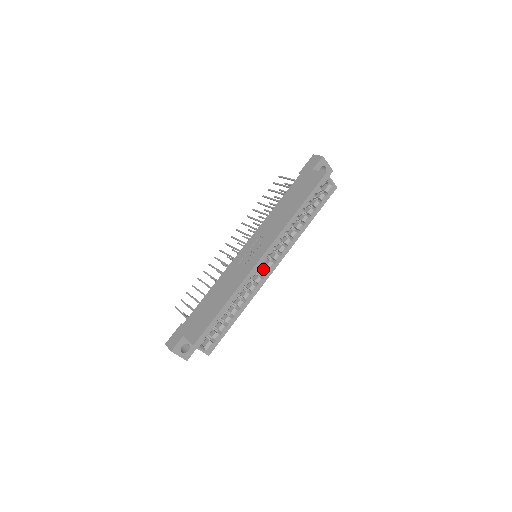
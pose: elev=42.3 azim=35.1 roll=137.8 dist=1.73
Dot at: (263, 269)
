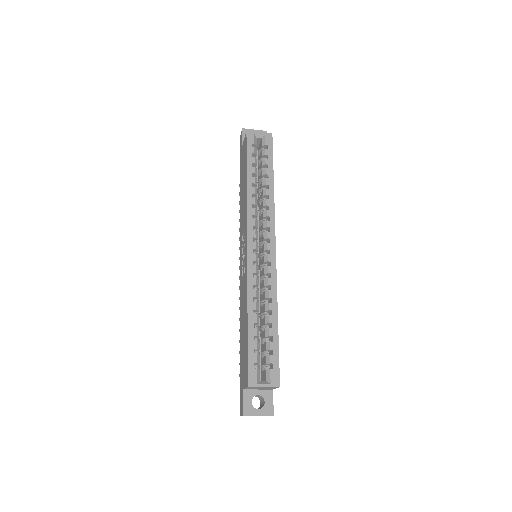
Dot at: (263, 257)
